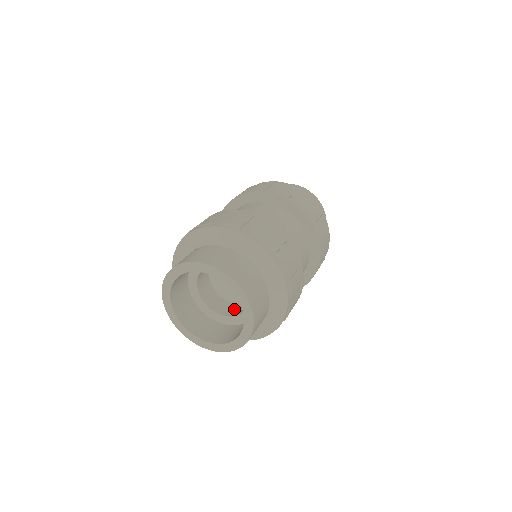
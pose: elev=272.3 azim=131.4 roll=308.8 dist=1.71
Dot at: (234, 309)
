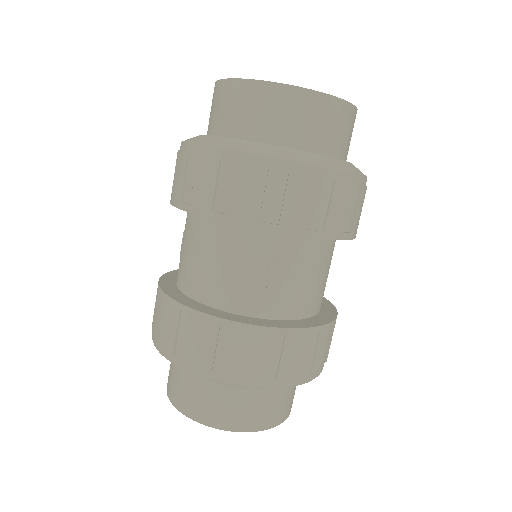
Dot at: occluded
